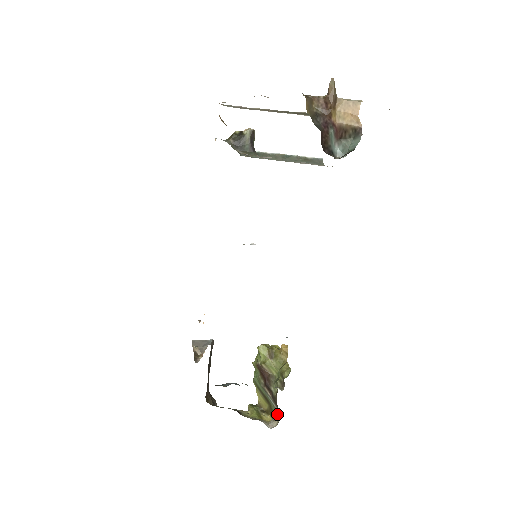
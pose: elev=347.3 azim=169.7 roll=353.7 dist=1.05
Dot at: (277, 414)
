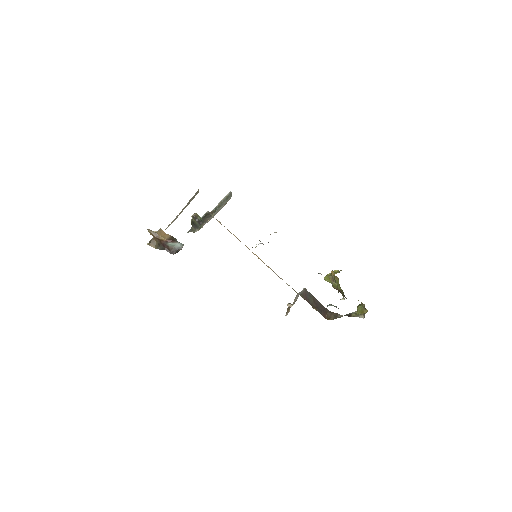
Dot at: occluded
